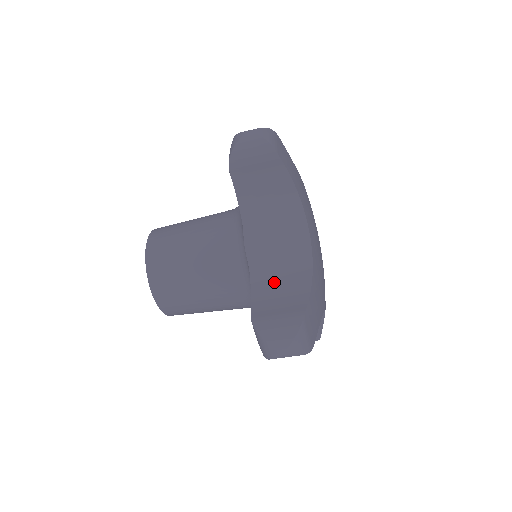
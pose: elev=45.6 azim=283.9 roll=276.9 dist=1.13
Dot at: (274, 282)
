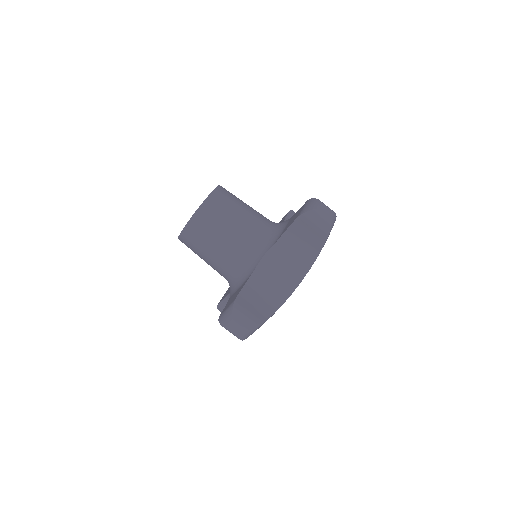
Dot at: occluded
